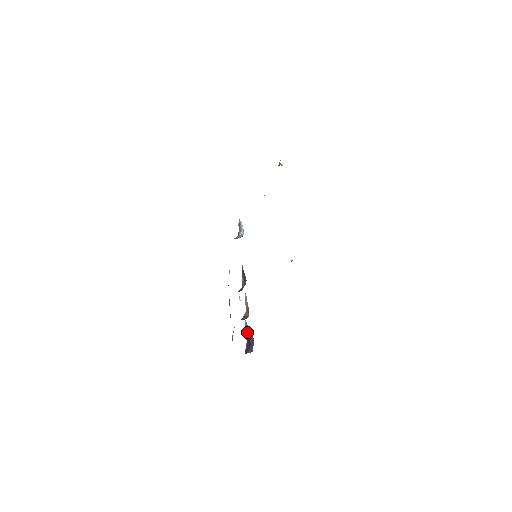
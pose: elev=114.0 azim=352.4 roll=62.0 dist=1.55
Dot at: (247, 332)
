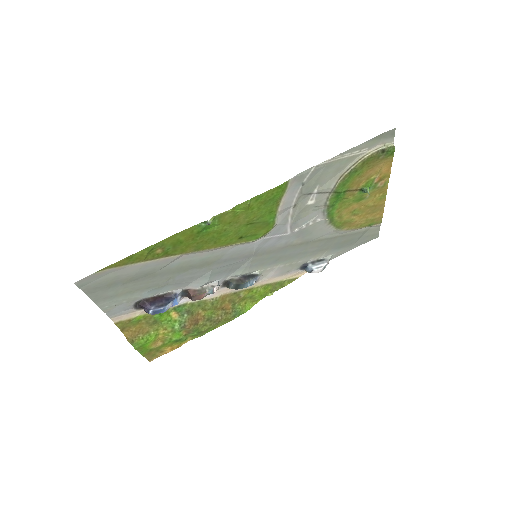
Dot at: (167, 297)
